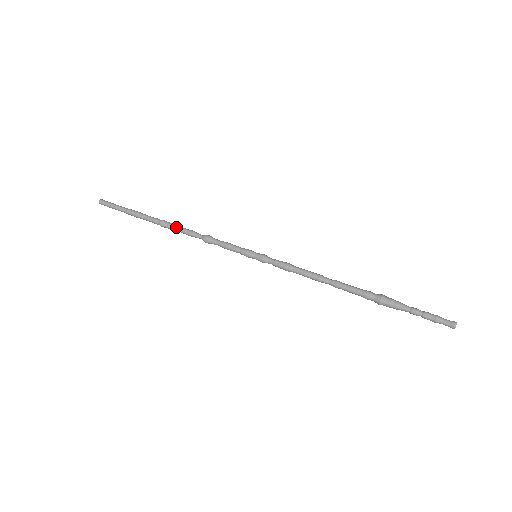
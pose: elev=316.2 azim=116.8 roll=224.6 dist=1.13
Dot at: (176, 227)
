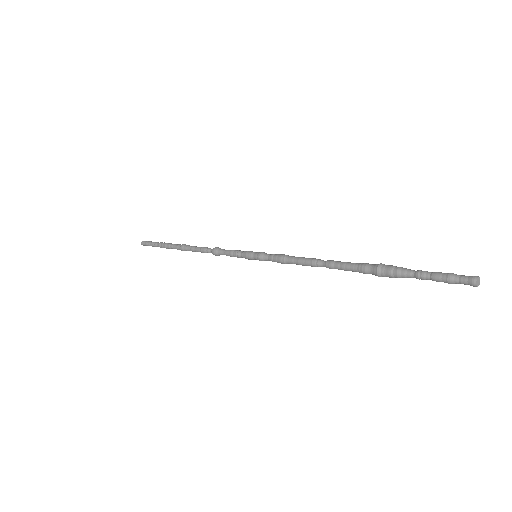
Dot at: (192, 247)
